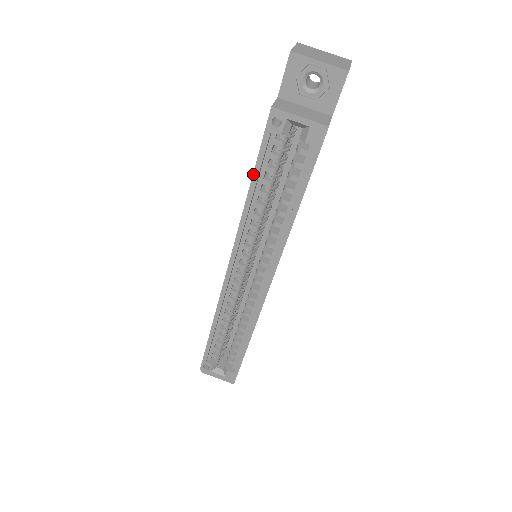
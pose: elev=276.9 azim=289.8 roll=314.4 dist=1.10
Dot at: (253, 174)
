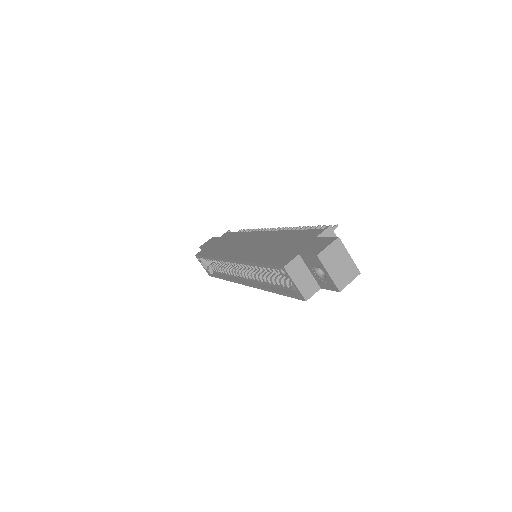
Dot at: (260, 264)
